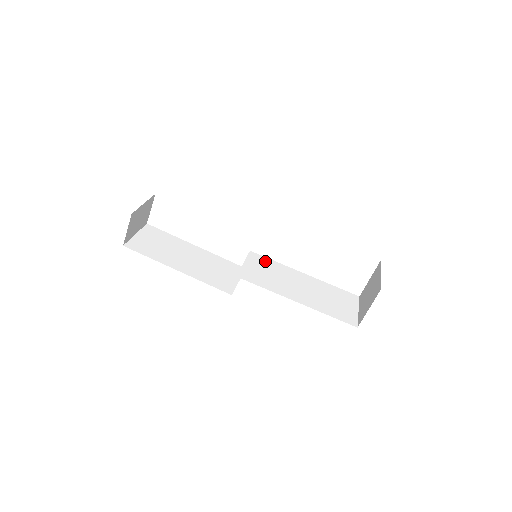
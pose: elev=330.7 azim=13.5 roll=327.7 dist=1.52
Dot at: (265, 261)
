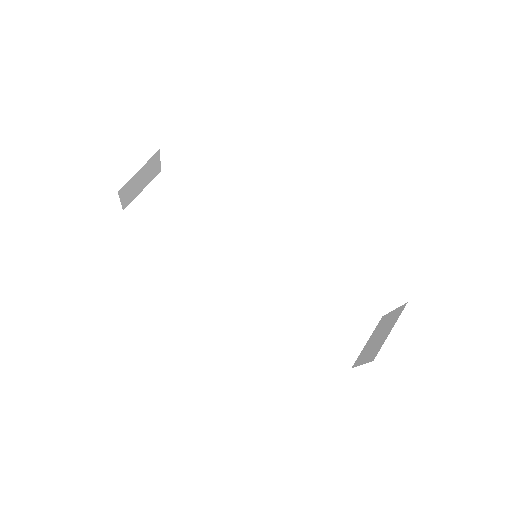
Dot at: (276, 252)
